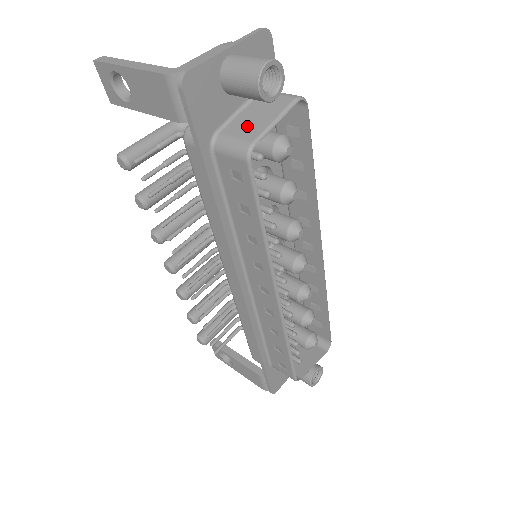
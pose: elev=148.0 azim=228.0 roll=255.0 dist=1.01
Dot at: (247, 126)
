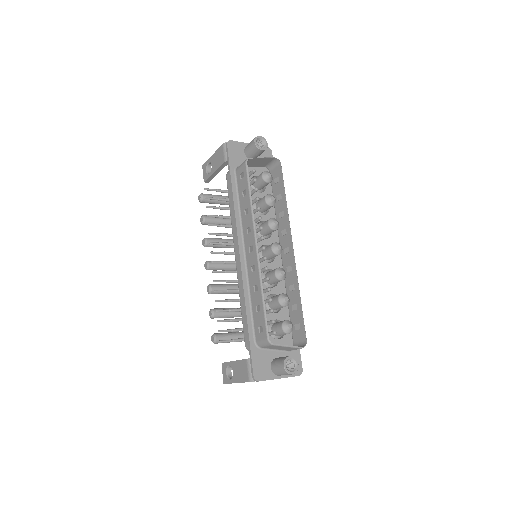
Dot at: (251, 162)
